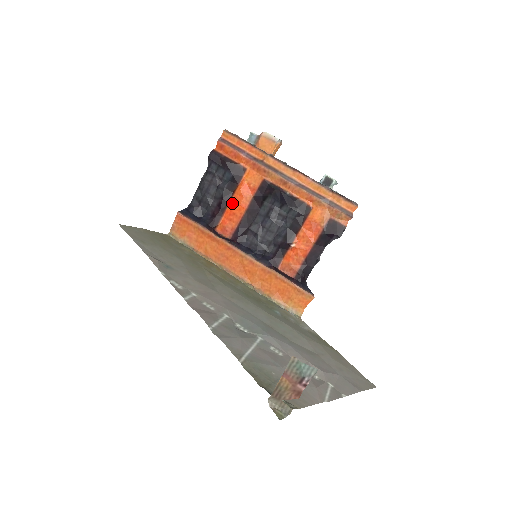
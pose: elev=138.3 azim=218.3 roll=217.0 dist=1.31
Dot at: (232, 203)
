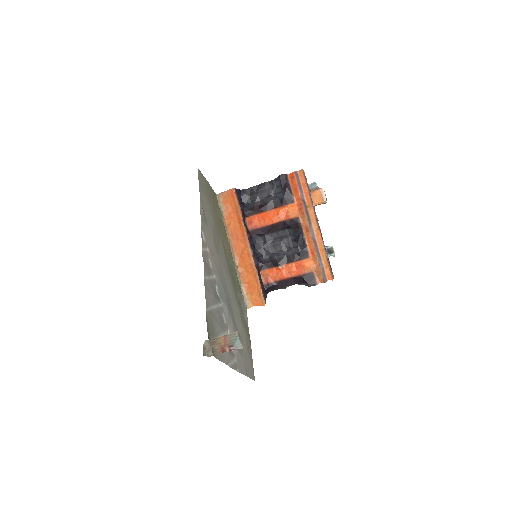
Dot at: (269, 212)
